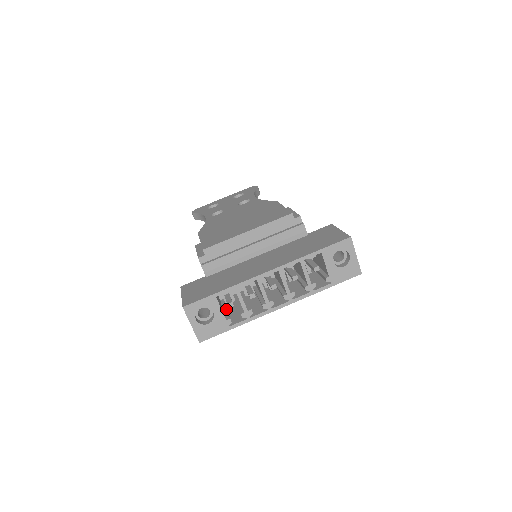
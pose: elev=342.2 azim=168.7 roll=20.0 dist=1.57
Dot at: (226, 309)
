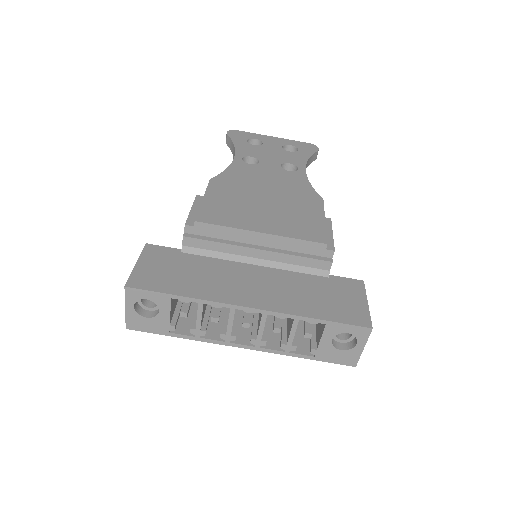
Dot at: (181, 305)
